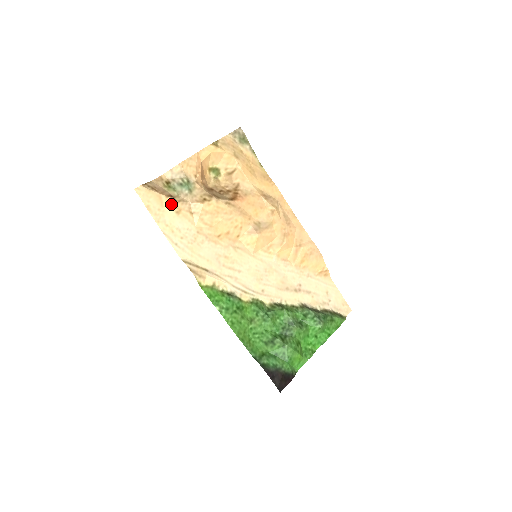
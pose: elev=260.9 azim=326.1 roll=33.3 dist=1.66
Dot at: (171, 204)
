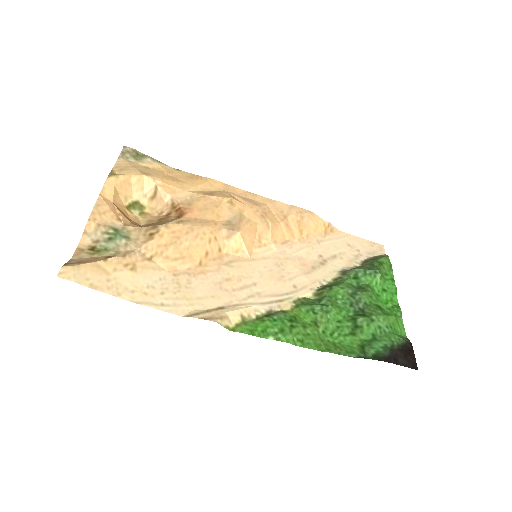
Dot at: (117, 265)
